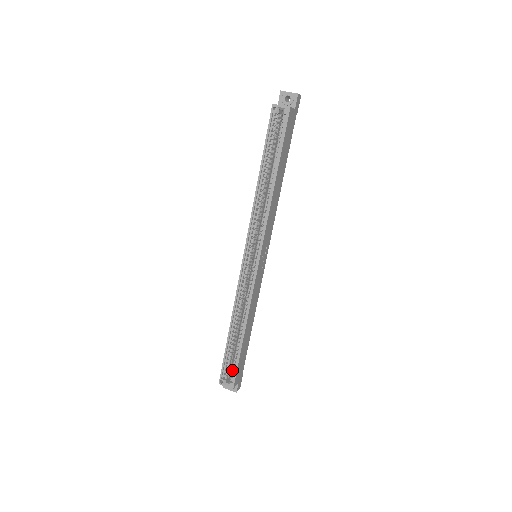
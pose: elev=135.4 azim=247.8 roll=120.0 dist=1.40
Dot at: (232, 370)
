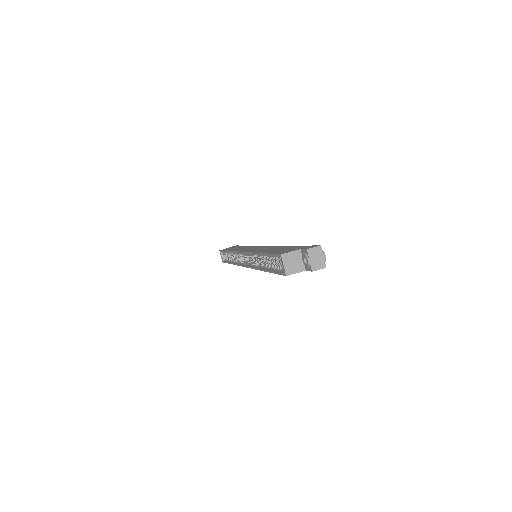
Dot at: (225, 258)
